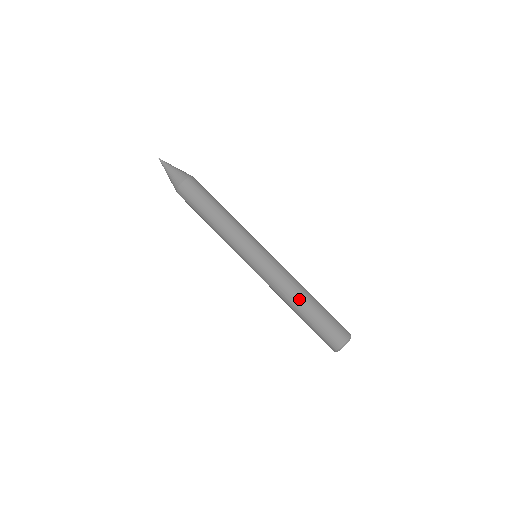
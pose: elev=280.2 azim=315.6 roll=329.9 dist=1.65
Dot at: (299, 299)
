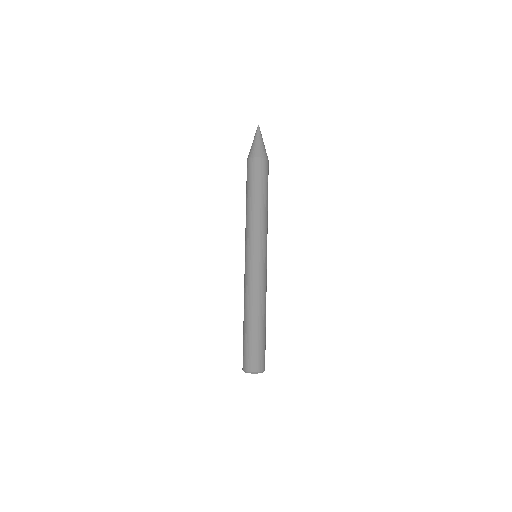
Dot at: (246, 313)
